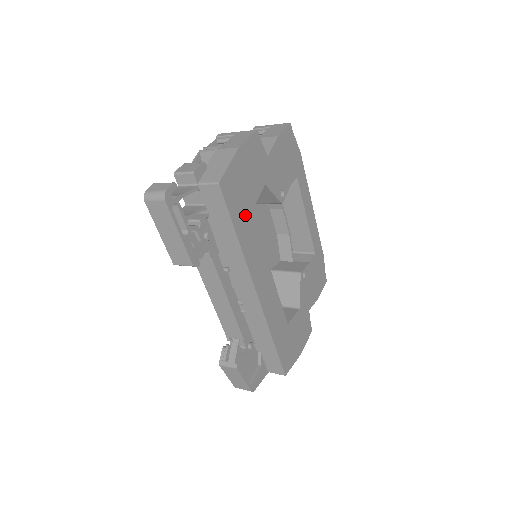
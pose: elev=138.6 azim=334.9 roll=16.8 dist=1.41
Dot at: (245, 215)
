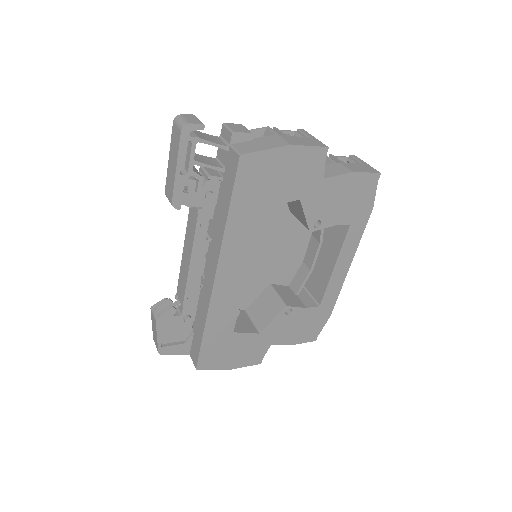
Dot at: (253, 205)
